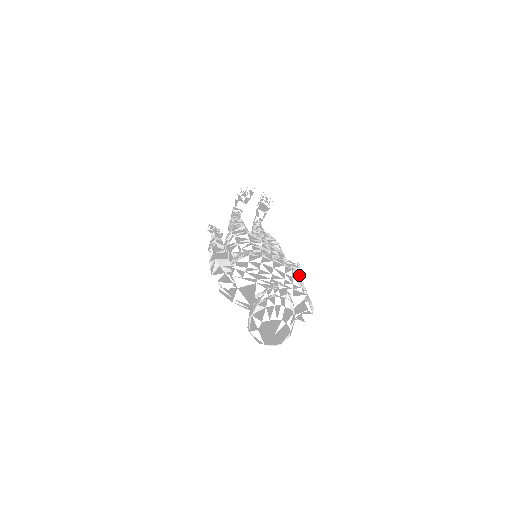
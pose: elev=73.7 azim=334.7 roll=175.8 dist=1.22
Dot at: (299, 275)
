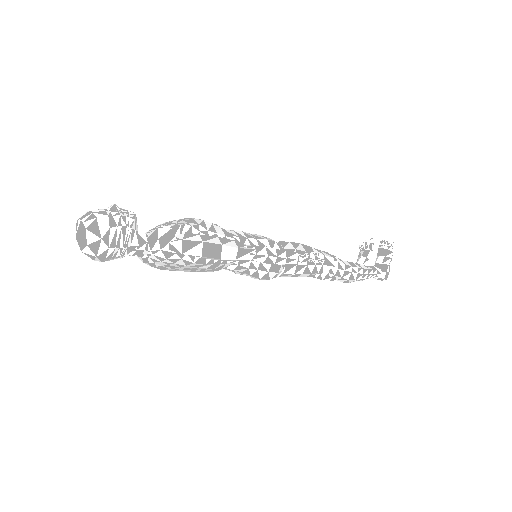
Dot at: (271, 248)
